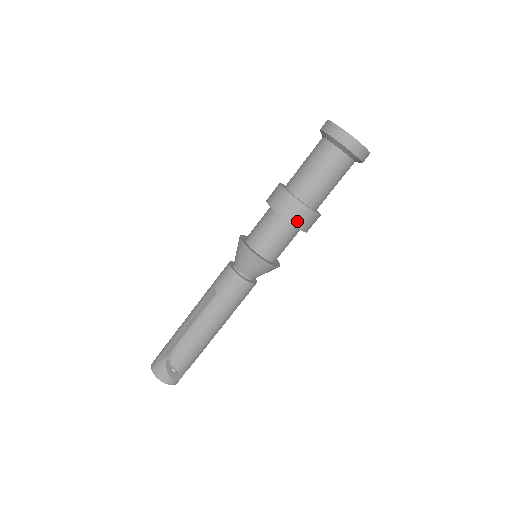
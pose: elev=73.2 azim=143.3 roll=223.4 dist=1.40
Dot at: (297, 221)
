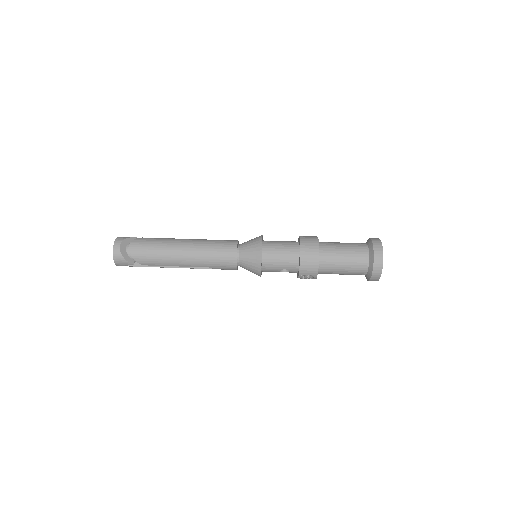
Dot at: (304, 241)
